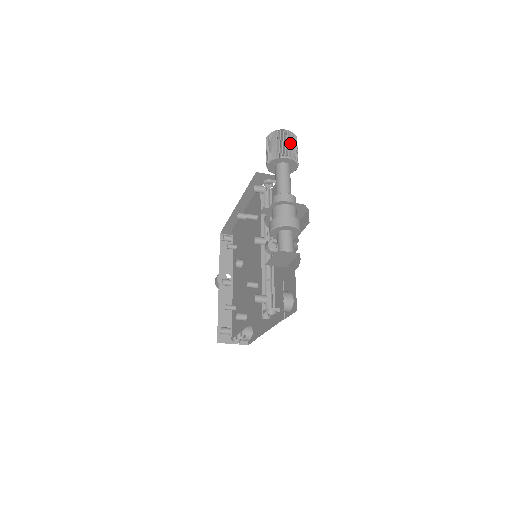
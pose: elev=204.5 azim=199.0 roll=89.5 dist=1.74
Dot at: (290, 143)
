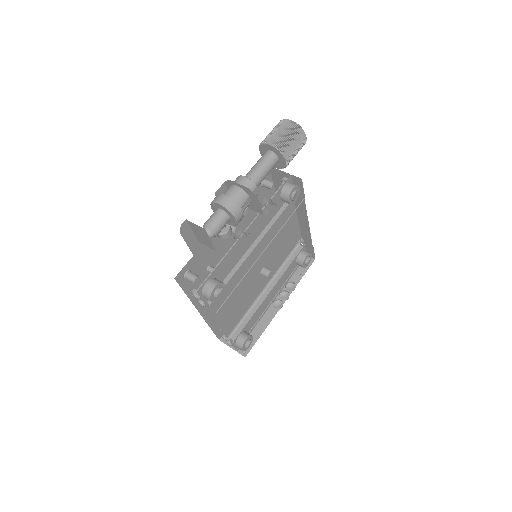
Dot at: (283, 131)
